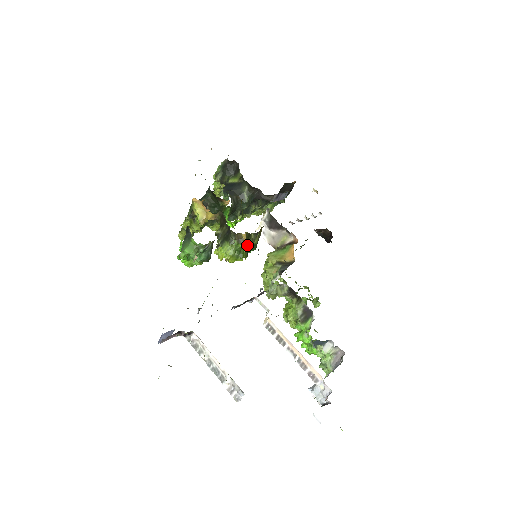
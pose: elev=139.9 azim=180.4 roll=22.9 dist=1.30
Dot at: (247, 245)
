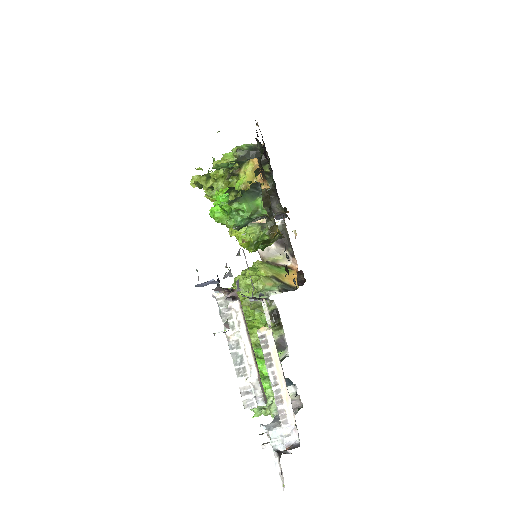
Dot at: (267, 241)
